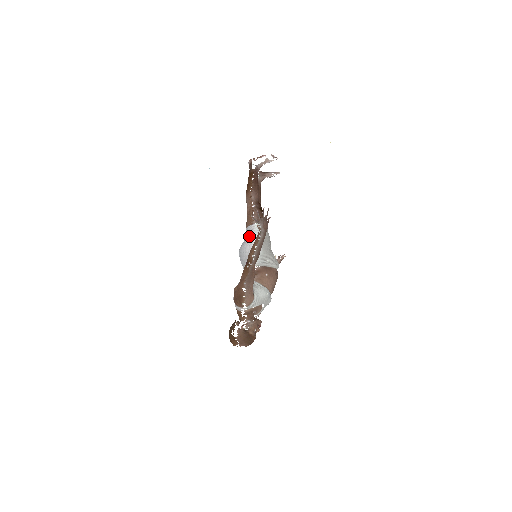
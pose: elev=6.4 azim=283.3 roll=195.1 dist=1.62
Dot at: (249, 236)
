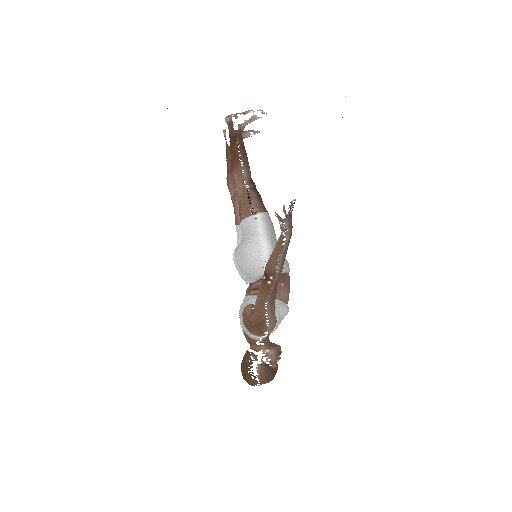
Dot at: (252, 233)
